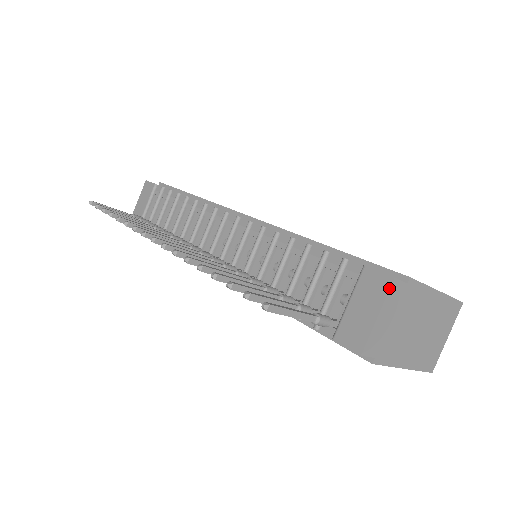
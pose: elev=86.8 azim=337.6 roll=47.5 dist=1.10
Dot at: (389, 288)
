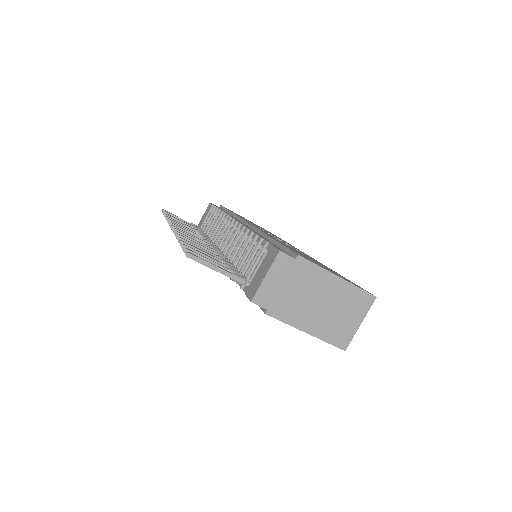
Dot at: (275, 257)
